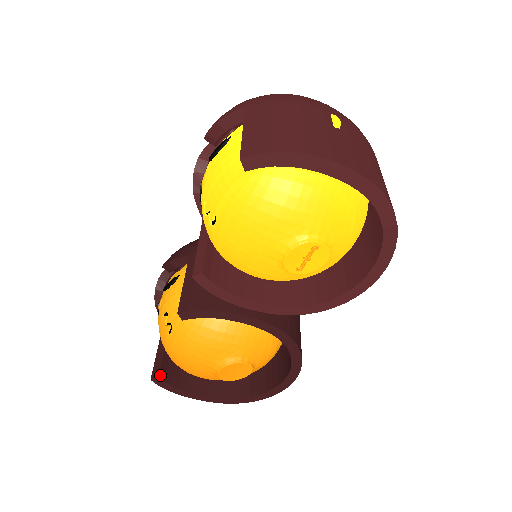
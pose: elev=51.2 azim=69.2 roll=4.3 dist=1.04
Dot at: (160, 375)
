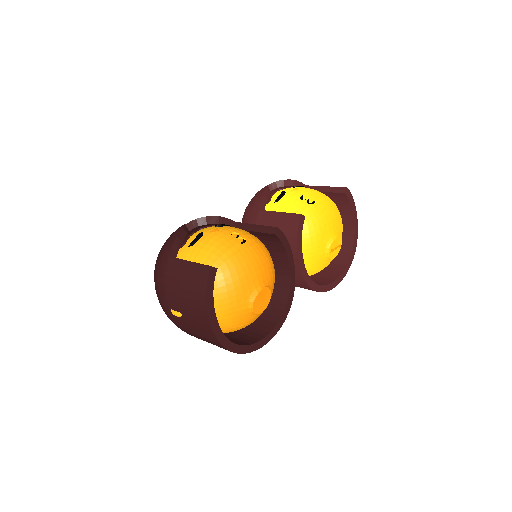
Dot at: (215, 269)
